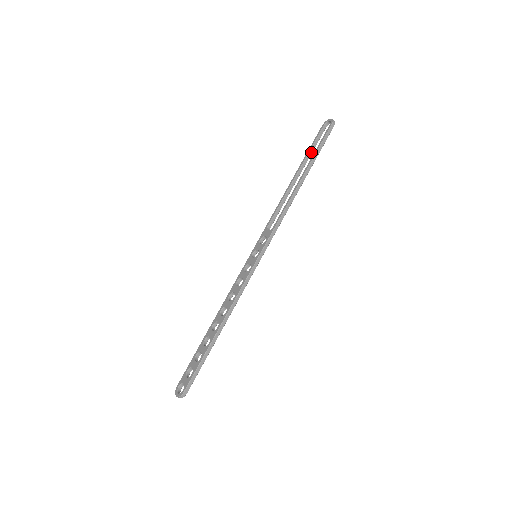
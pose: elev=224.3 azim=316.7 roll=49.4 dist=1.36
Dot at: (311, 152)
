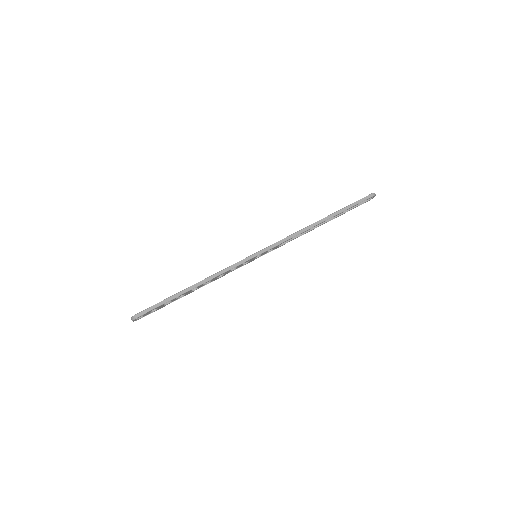
Dot at: (346, 211)
